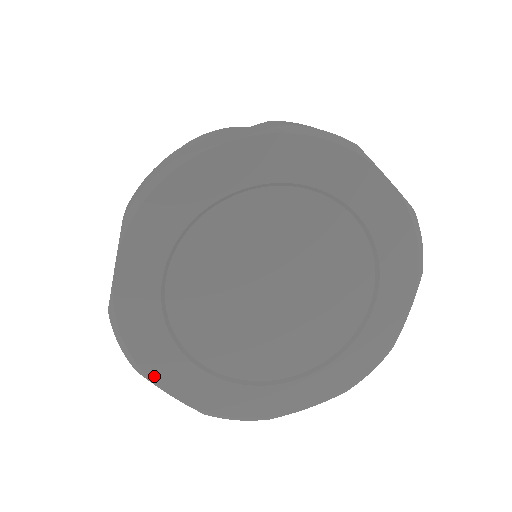
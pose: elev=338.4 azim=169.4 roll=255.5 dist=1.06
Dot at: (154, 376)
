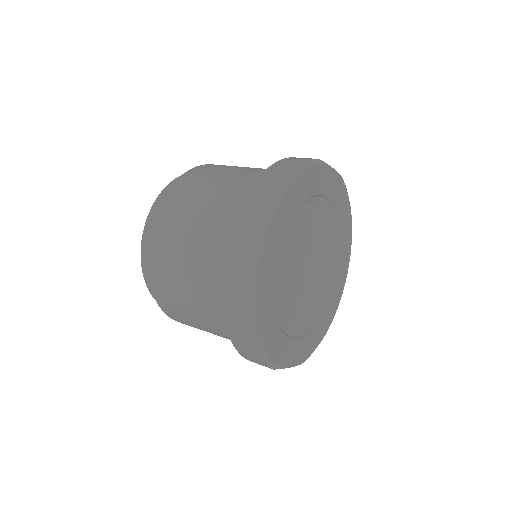
Dot at: (282, 364)
